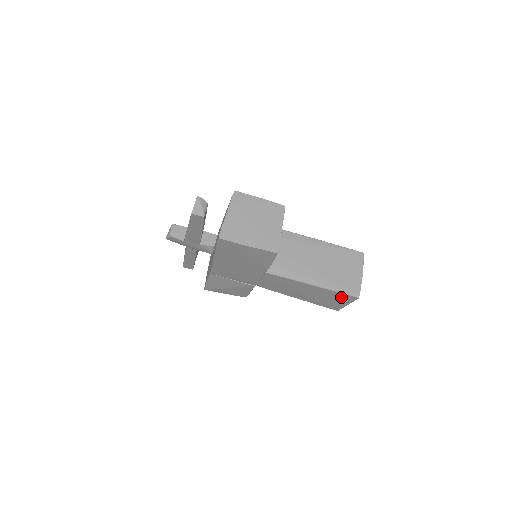
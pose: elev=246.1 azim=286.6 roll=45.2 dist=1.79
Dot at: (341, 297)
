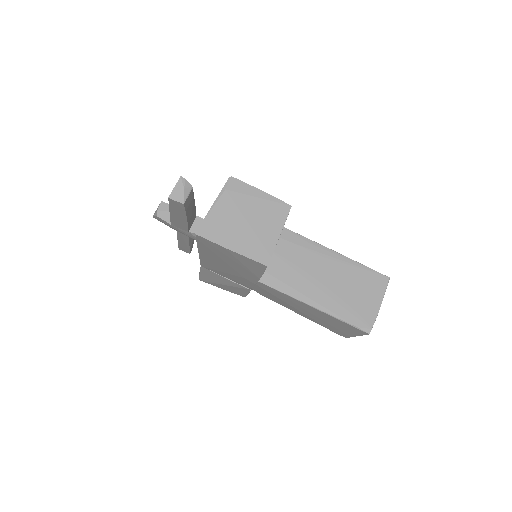
Dot at: (348, 327)
